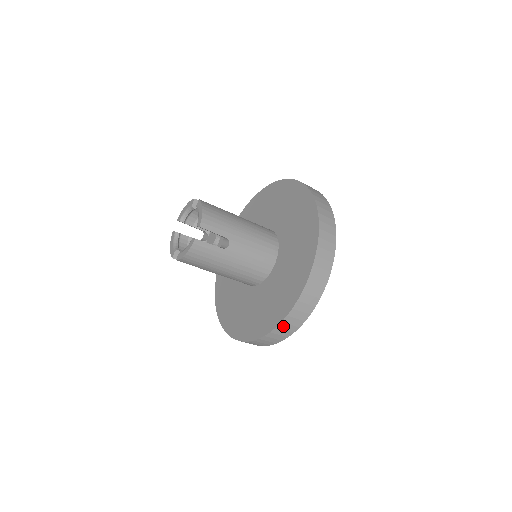
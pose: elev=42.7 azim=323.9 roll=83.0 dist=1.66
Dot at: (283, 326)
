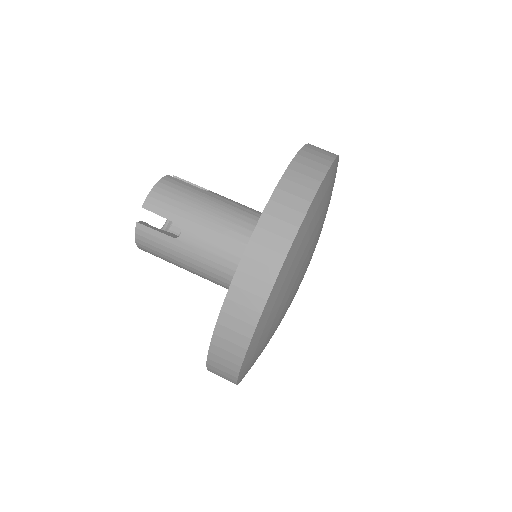
Dot at: (216, 358)
